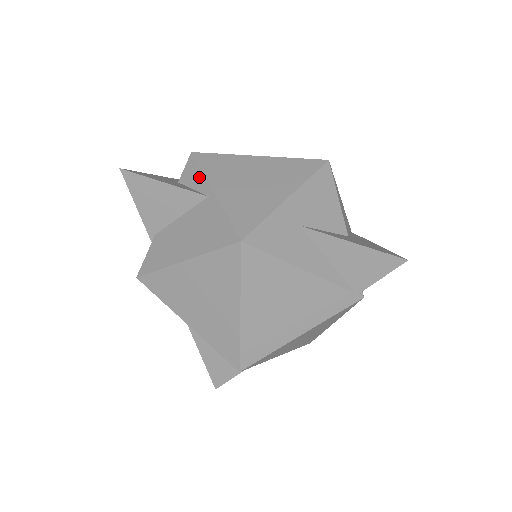
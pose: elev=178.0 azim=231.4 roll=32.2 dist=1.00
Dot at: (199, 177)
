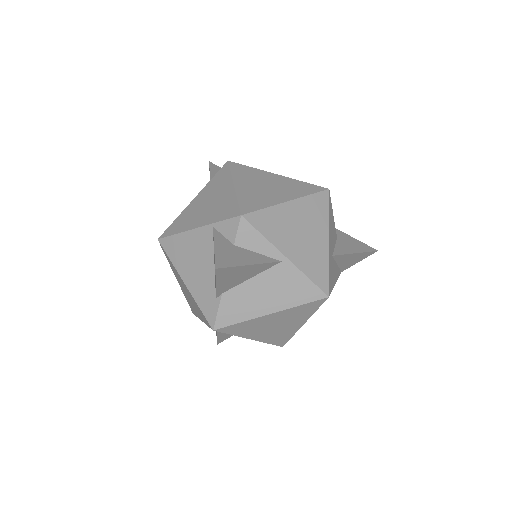
Dot at: (263, 243)
